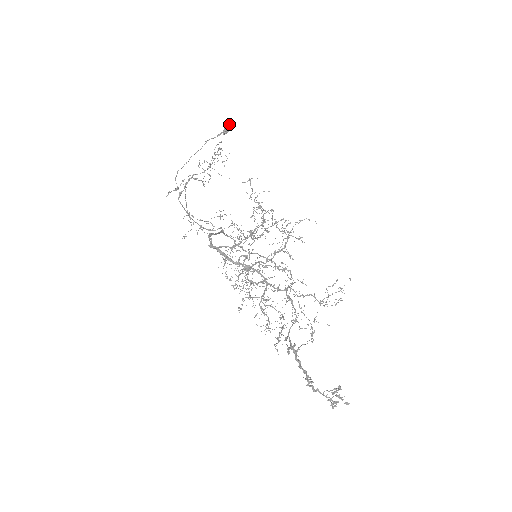
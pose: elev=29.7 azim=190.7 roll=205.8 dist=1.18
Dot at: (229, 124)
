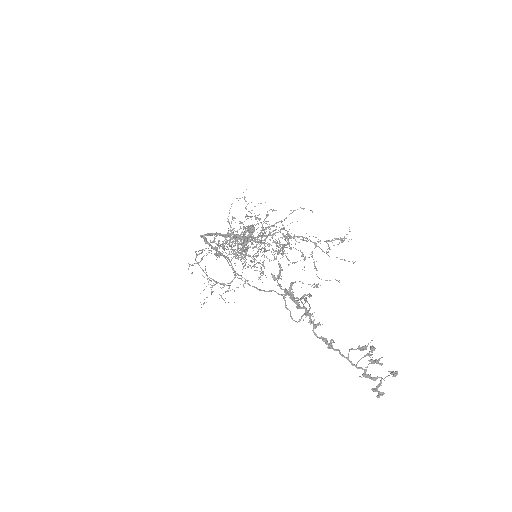
Dot at: occluded
